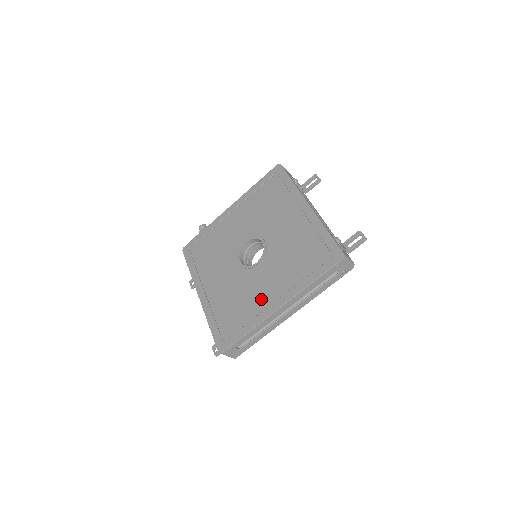
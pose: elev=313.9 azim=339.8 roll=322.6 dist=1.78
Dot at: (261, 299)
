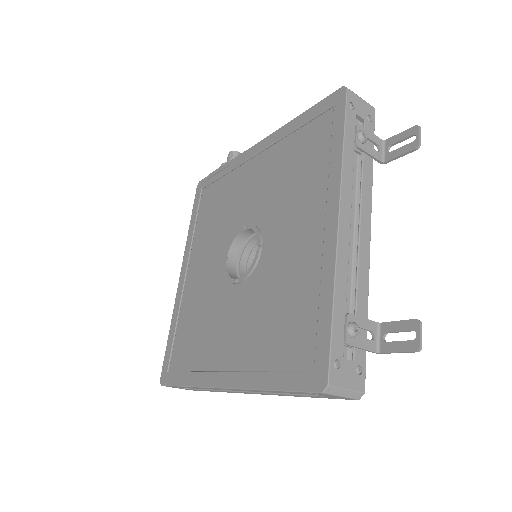
Dot at: (217, 348)
